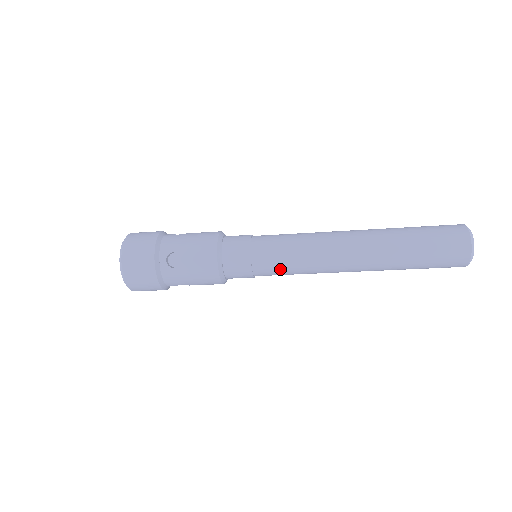
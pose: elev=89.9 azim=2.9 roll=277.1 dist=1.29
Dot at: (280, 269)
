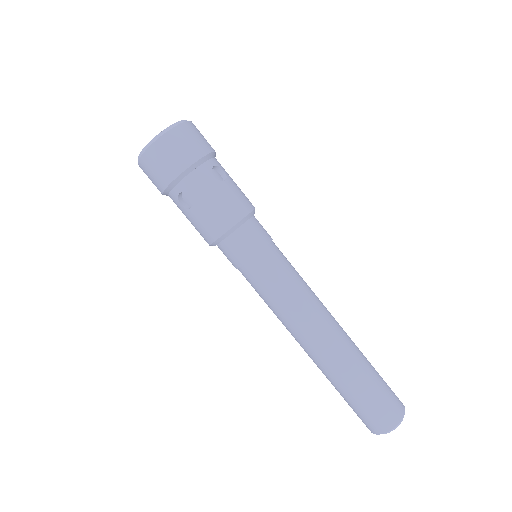
Dot at: (277, 278)
